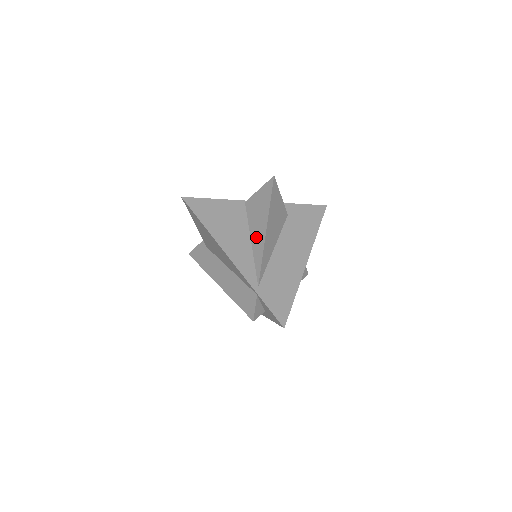
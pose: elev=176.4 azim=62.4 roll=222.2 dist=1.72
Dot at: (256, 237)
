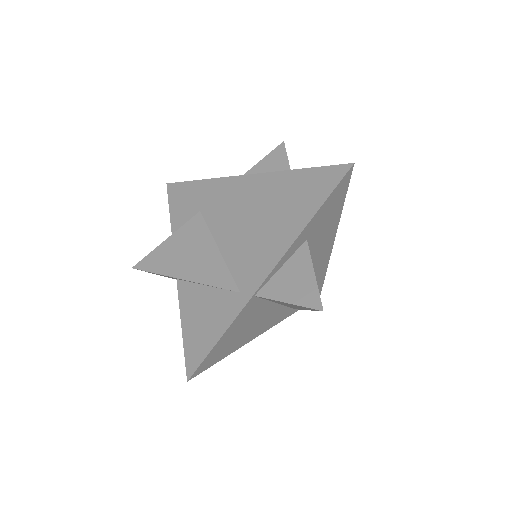
Dot at: occluded
